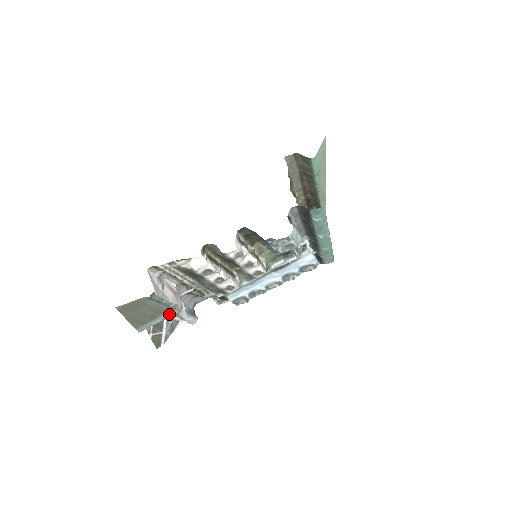
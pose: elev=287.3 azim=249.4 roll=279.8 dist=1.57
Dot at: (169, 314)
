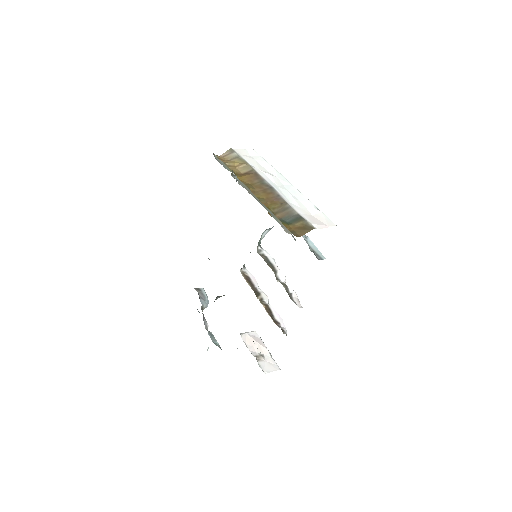
Dot at: occluded
